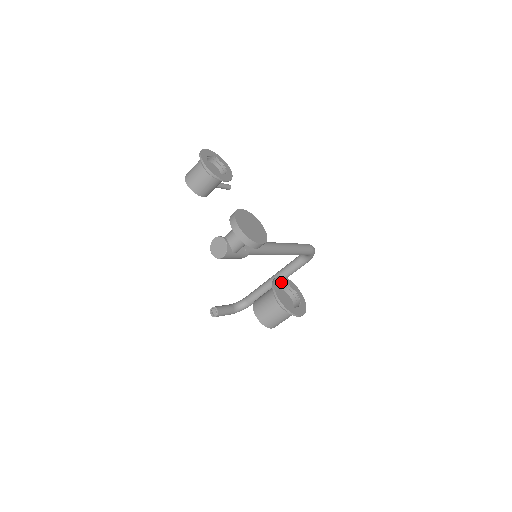
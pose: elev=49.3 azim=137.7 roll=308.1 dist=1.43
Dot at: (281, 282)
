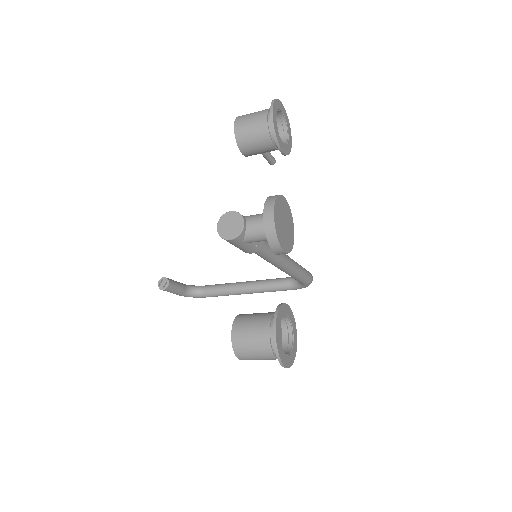
Dot at: (285, 312)
